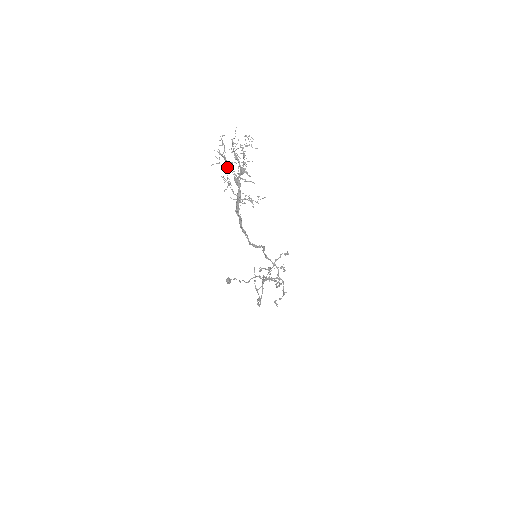
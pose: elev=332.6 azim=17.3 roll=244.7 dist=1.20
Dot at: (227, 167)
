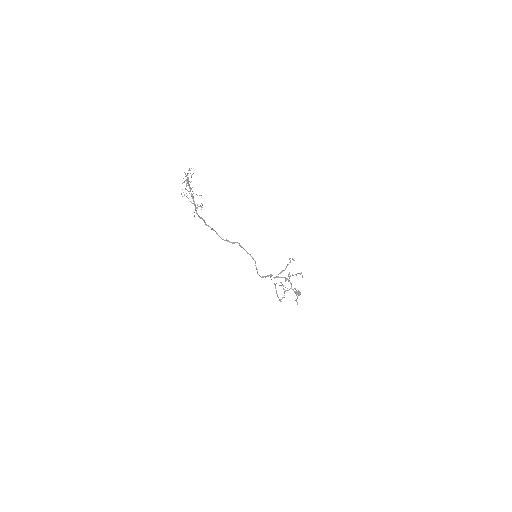
Dot at: occluded
